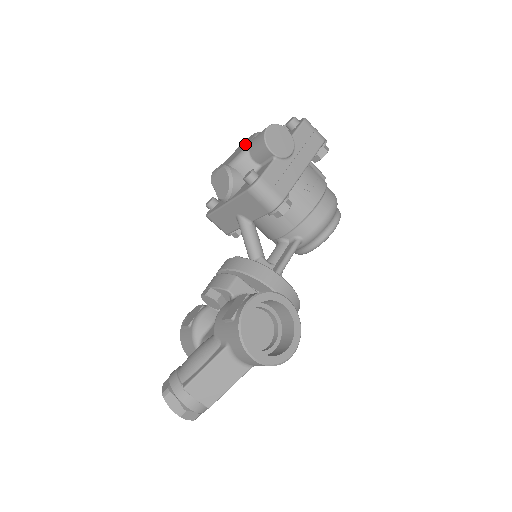
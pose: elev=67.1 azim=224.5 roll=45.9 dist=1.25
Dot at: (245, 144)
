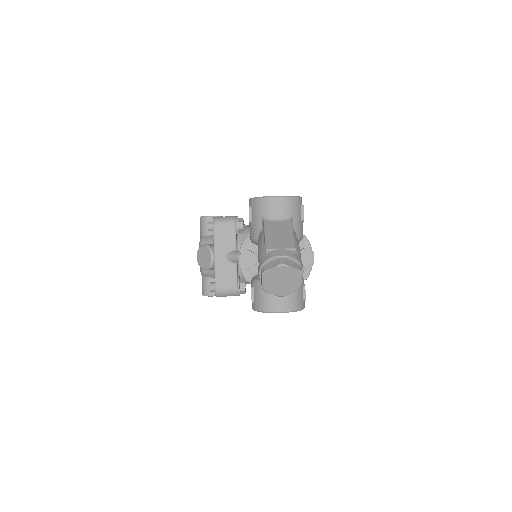
Dot at: occluded
